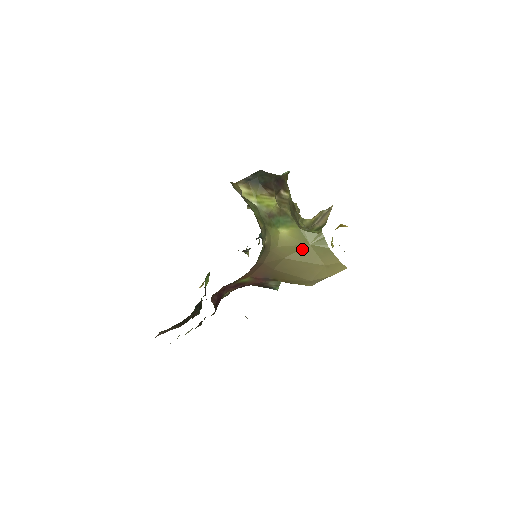
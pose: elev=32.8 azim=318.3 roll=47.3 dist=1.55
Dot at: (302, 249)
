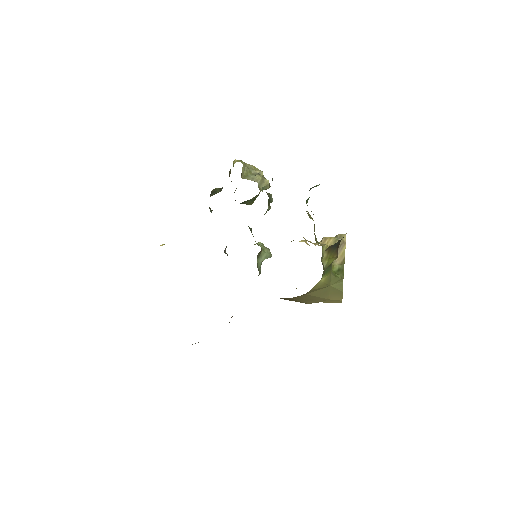
Dot at: (323, 289)
